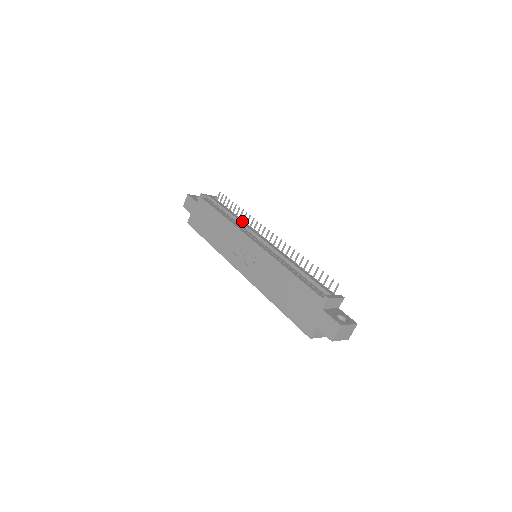
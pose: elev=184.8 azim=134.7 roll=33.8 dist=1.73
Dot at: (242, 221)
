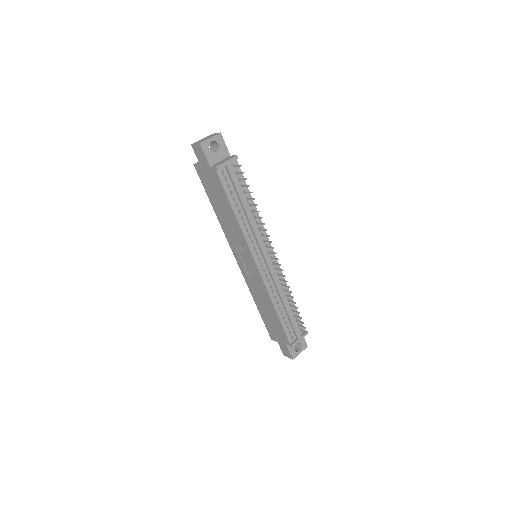
Dot at: (254, 225)
